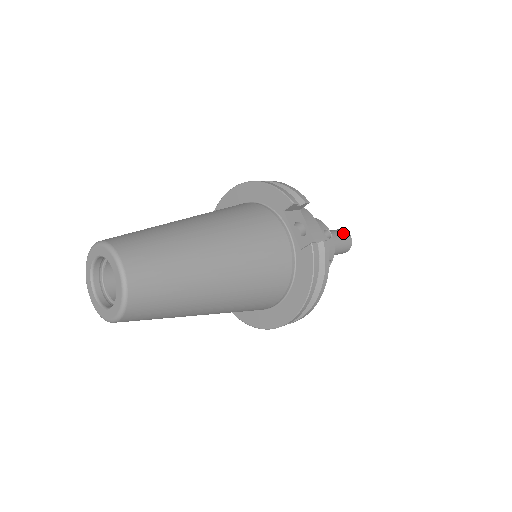
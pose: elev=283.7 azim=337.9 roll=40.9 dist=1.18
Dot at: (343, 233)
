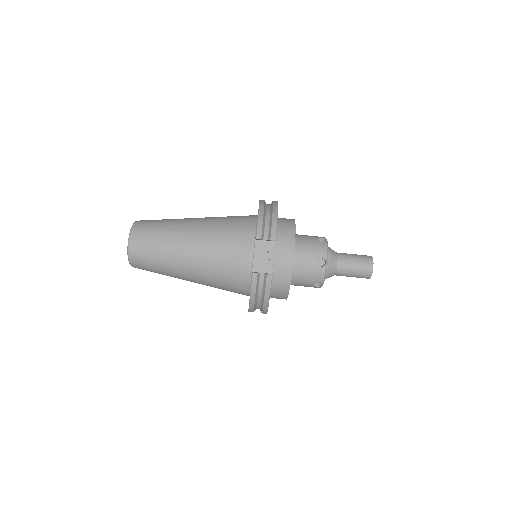
Dot at: (364, 263)
